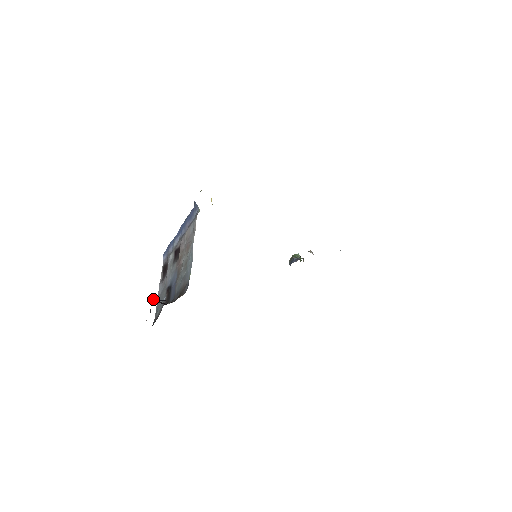
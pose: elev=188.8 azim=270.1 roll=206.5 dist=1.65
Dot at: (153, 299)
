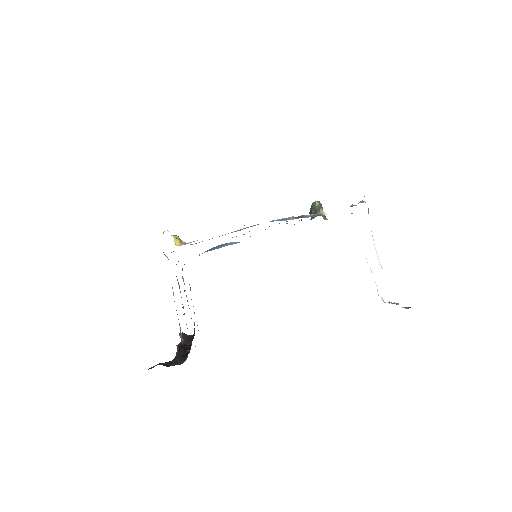
Dot at: occluded
